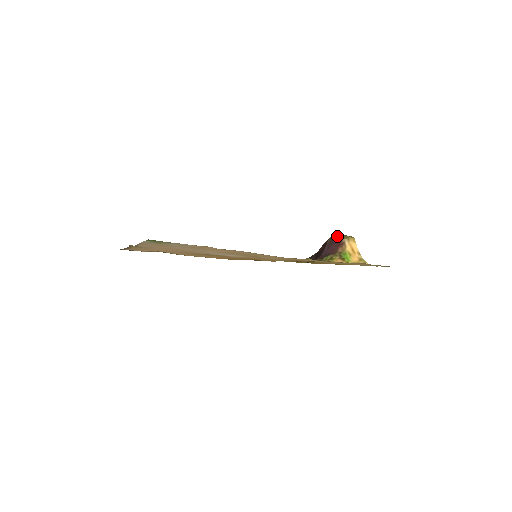
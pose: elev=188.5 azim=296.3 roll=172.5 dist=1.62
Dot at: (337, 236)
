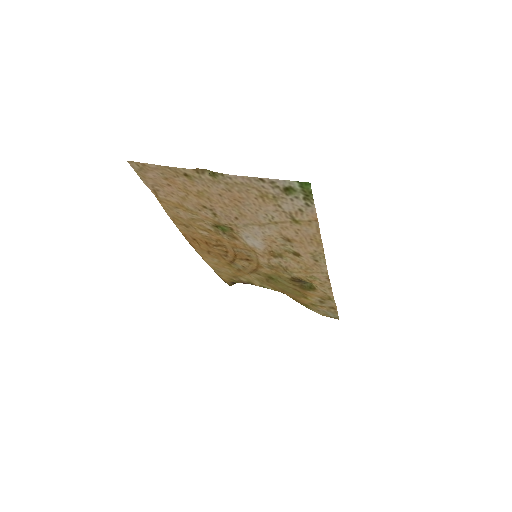
Dot at: occluded
